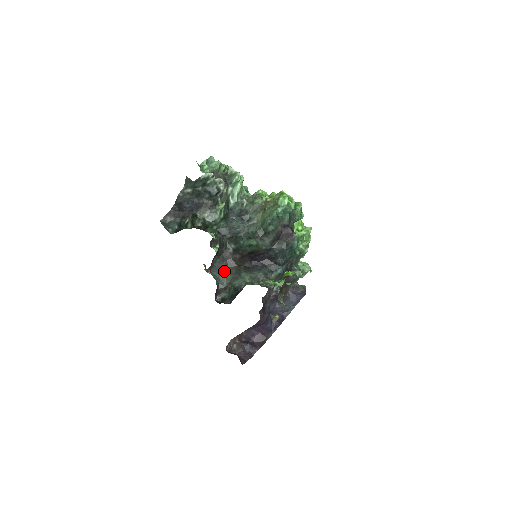
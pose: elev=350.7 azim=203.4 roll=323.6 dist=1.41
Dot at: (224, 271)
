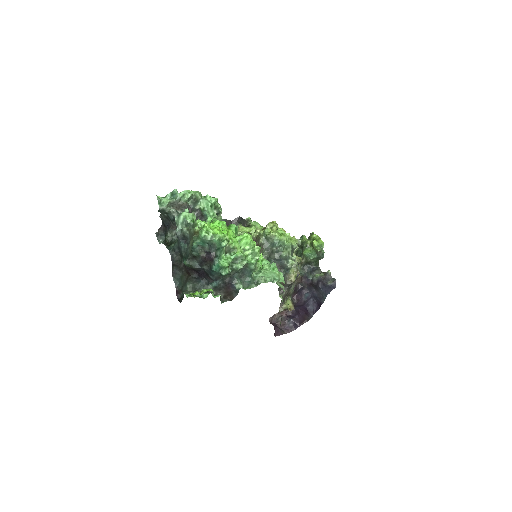
Dot at: (181, 278)
